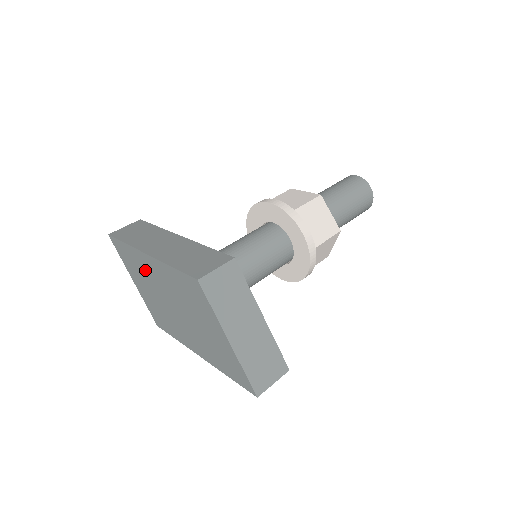
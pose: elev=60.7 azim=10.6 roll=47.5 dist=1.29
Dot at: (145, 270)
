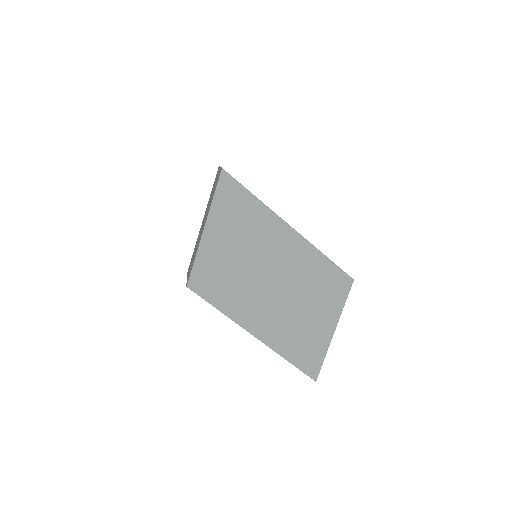
Dot at: (262, 235)
